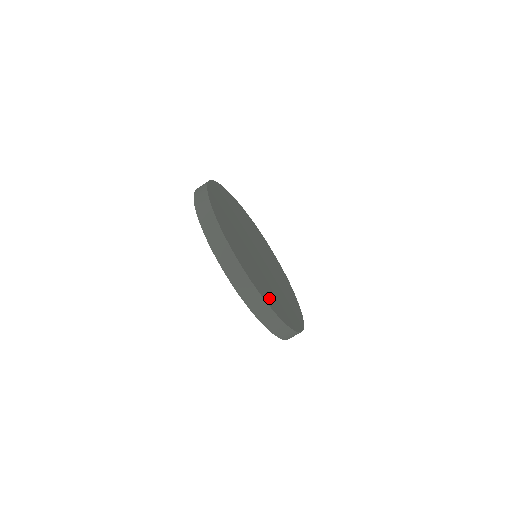
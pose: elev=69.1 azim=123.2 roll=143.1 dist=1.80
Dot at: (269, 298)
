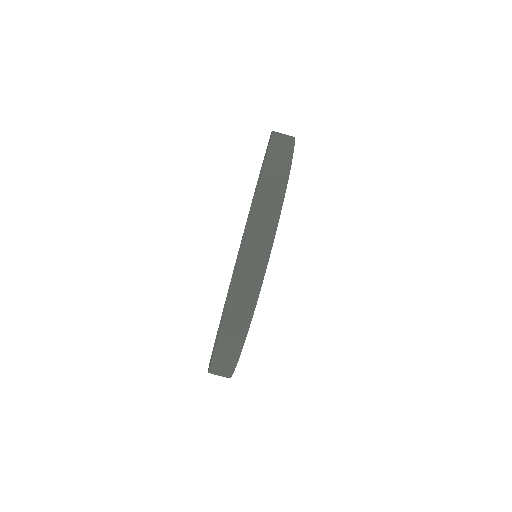
Dot at: occluded
